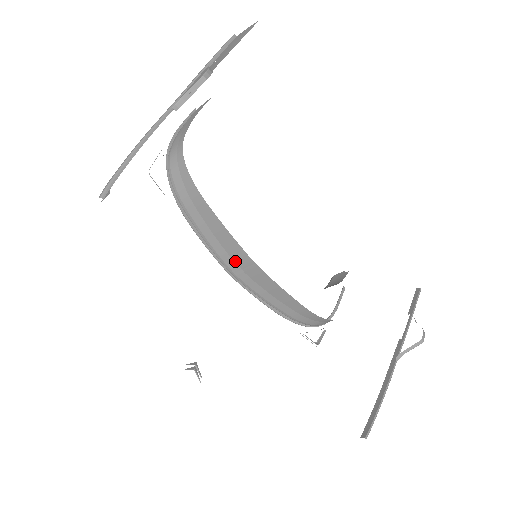
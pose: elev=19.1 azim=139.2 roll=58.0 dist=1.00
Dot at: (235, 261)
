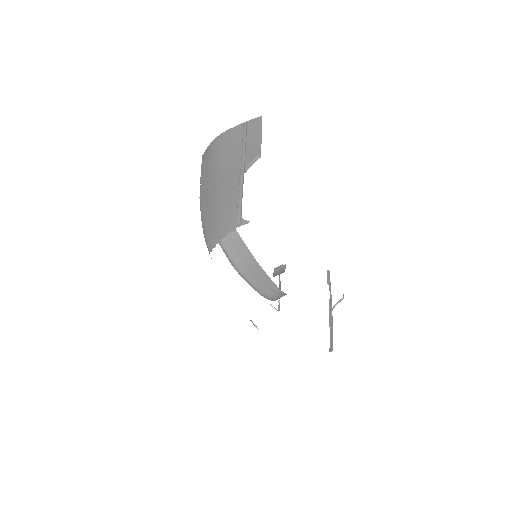
Dot at: (242, 260)
